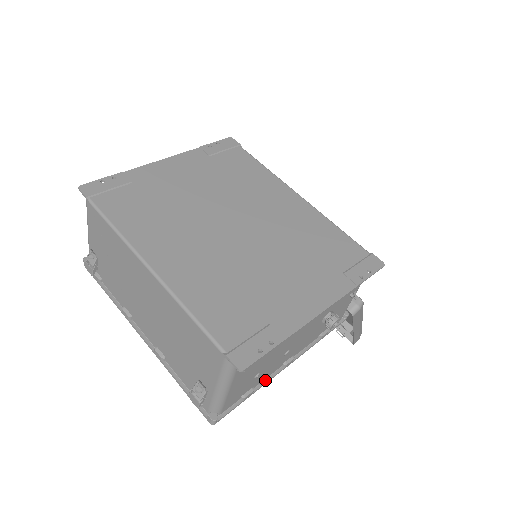
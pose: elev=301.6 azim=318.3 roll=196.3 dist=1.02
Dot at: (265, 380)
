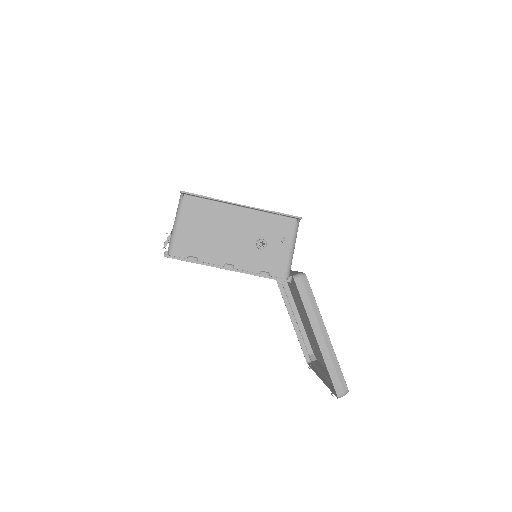
Dot at: (208, 263)
